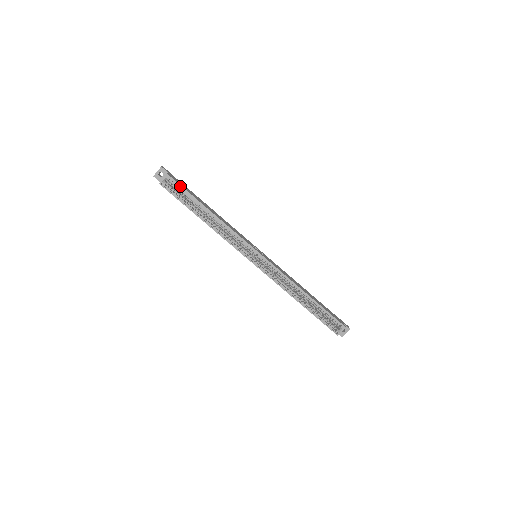
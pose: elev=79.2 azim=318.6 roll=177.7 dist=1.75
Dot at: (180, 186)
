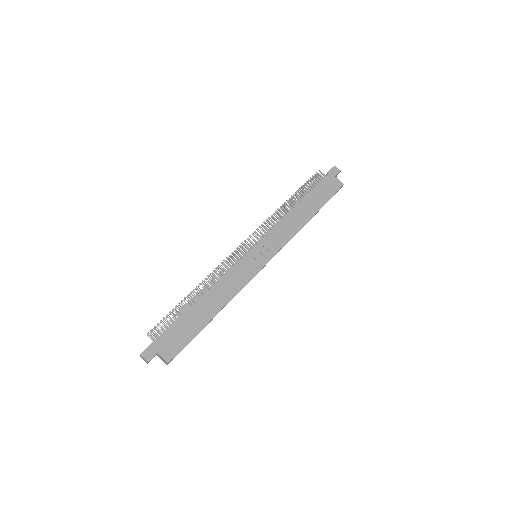
Dot at: occluded
